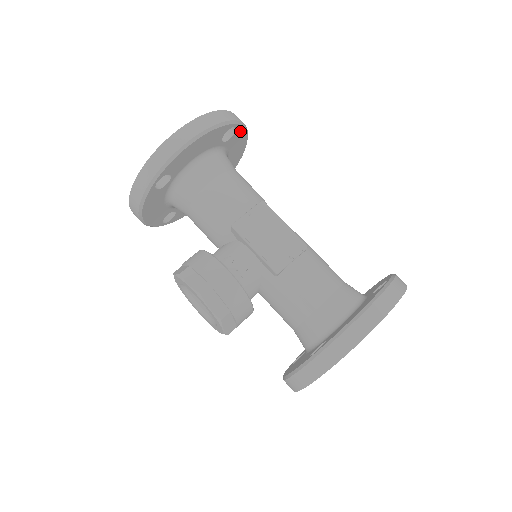
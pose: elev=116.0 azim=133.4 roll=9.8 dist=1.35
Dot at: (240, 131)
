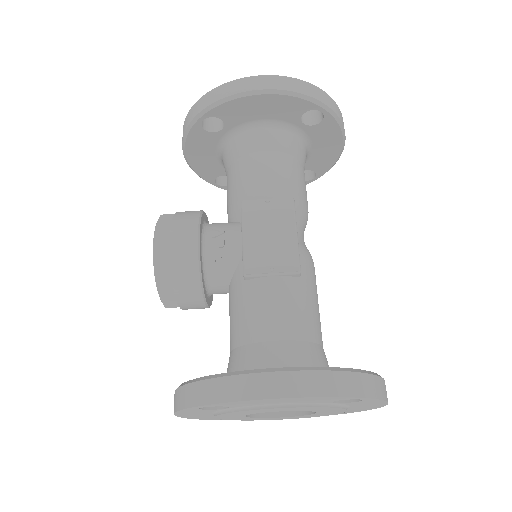
Dot at: (331, 124)
